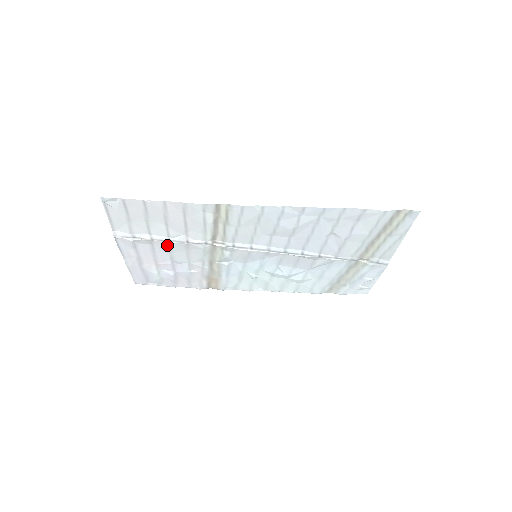
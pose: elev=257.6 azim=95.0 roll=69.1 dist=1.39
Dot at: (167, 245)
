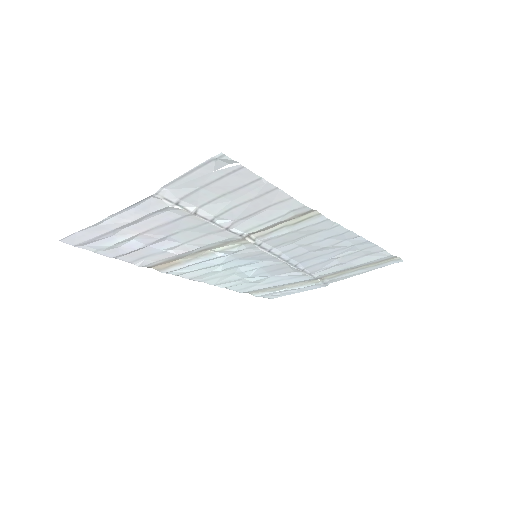
Dot at: (198, 223)
